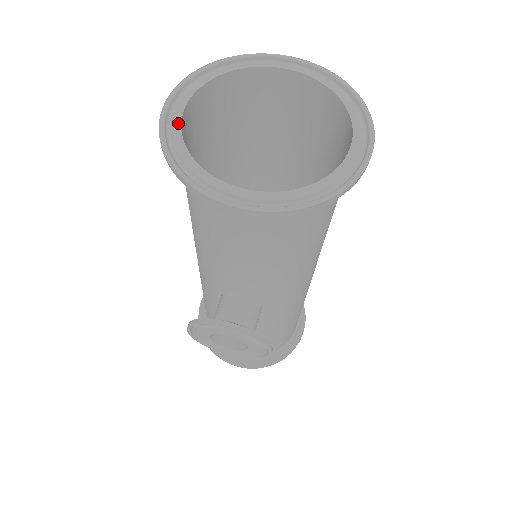
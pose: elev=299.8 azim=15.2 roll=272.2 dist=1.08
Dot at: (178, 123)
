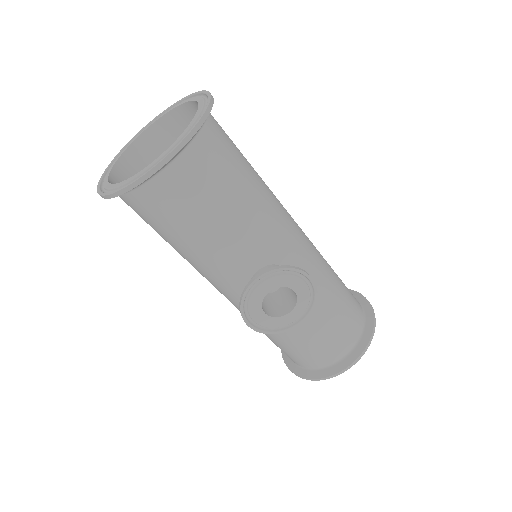
Dot at: (108, 185)
